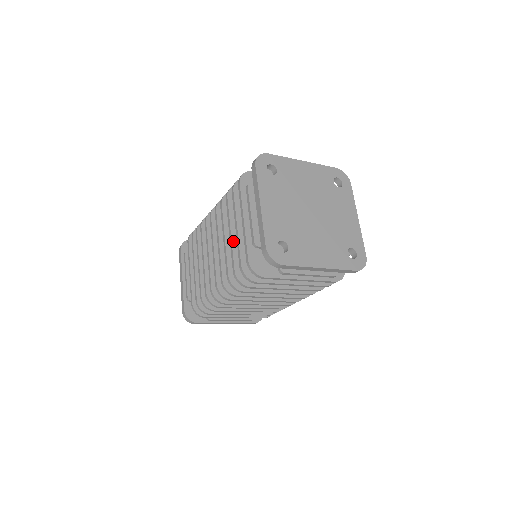
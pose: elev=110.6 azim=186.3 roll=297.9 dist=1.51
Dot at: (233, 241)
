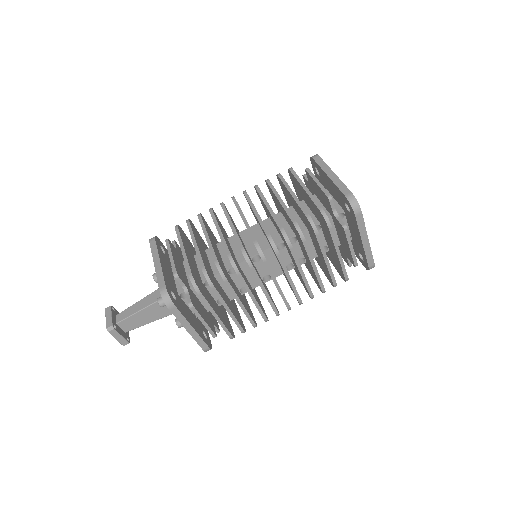
Dot at: (285, 205)
